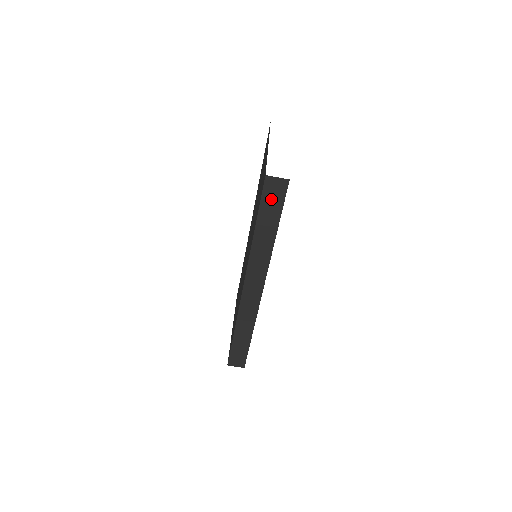
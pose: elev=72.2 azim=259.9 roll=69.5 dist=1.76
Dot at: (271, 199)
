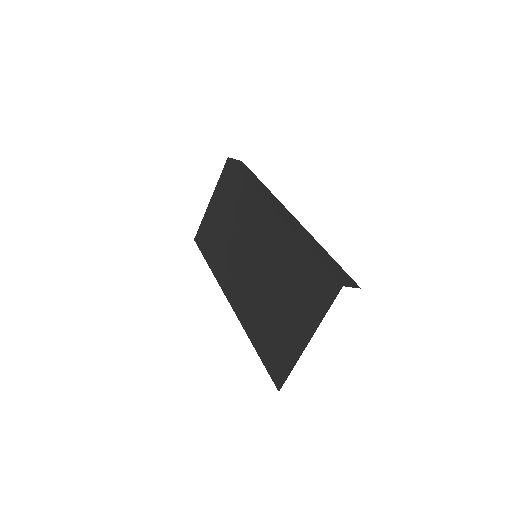
Dot at: occluded
